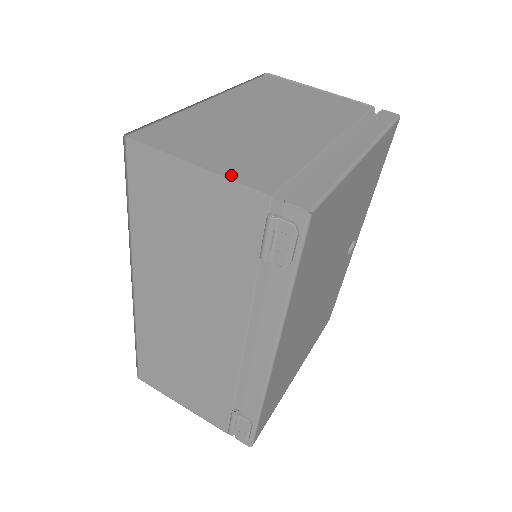
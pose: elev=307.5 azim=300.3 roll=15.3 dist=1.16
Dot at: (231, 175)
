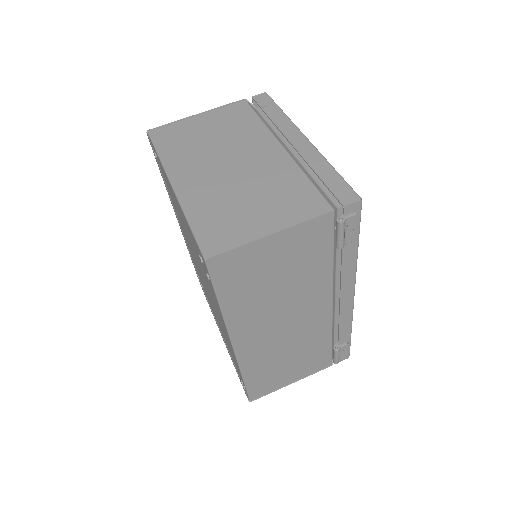
Dot at: (297, 220)
